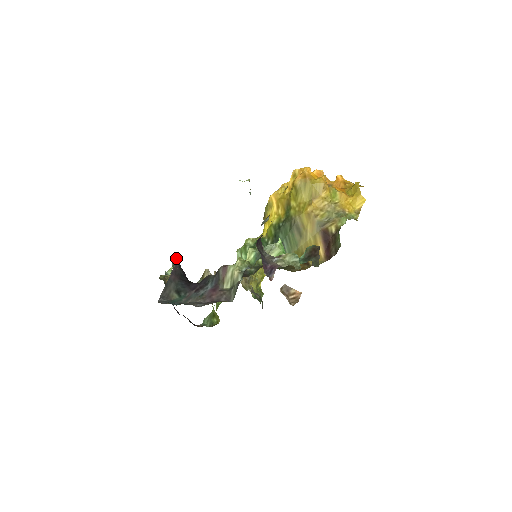
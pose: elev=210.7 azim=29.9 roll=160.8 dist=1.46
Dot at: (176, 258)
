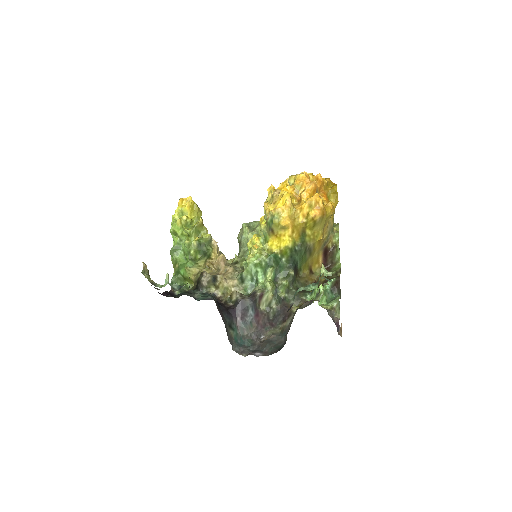
Dot at: occluded
